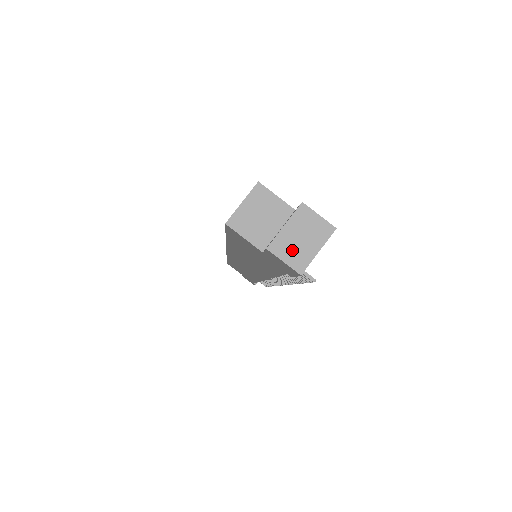
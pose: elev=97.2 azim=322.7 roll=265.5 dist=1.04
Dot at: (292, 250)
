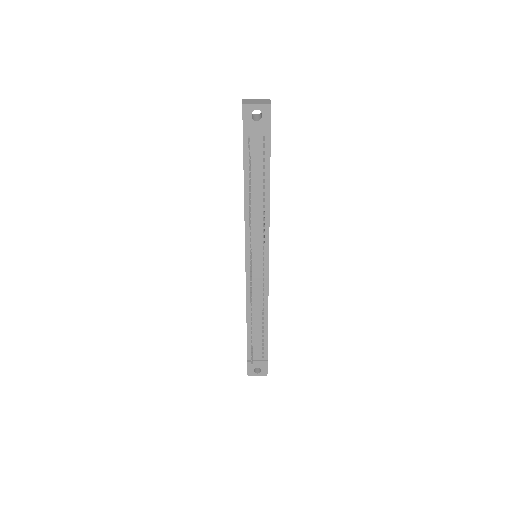
Dot at: (249, 102)
